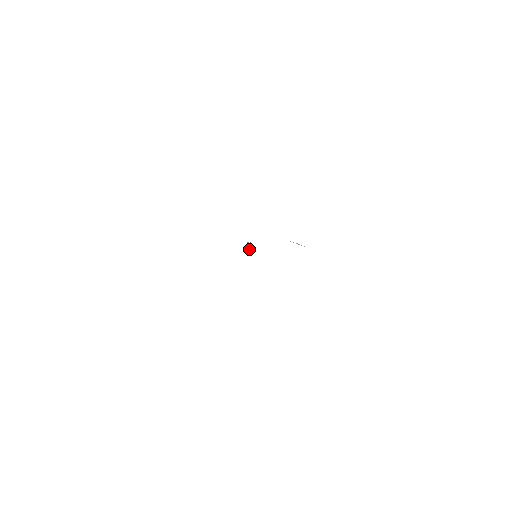
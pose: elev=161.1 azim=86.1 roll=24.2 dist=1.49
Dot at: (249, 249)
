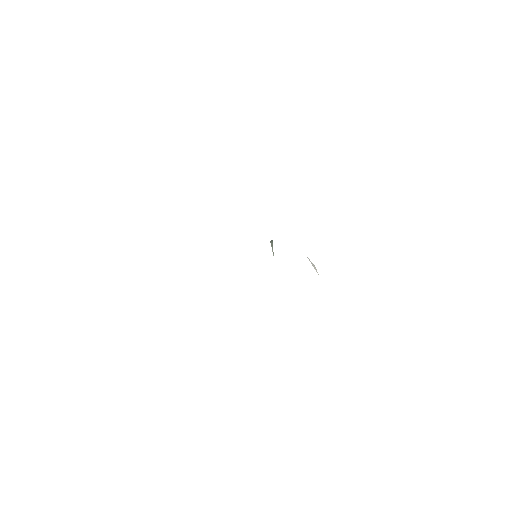
Dot at: (272, 249)
